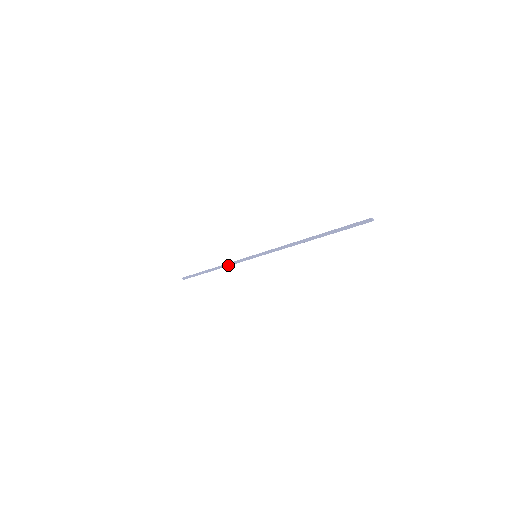
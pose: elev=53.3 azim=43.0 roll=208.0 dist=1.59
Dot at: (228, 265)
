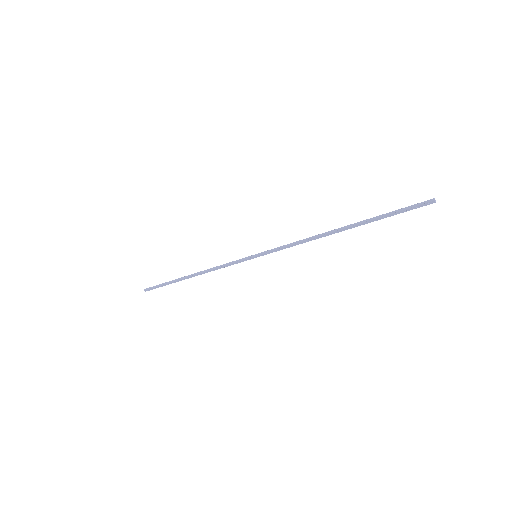
Dot at: (214, 270)
